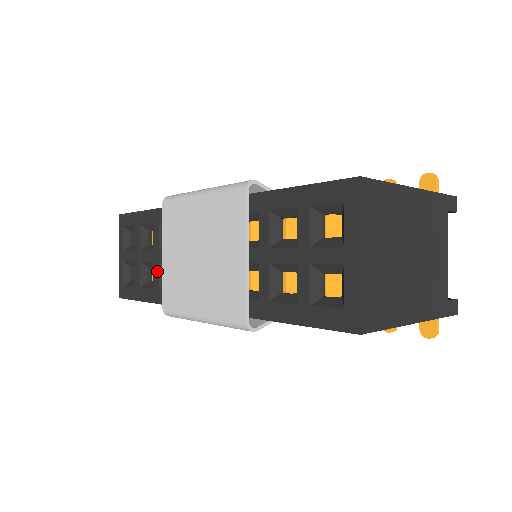
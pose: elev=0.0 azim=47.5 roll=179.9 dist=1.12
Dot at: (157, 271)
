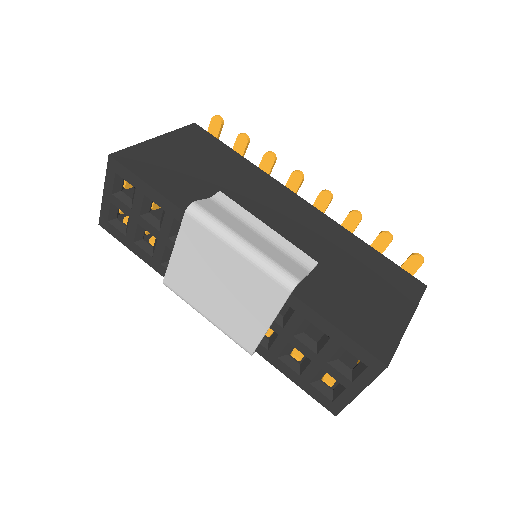
Dot at: (161, 250)
